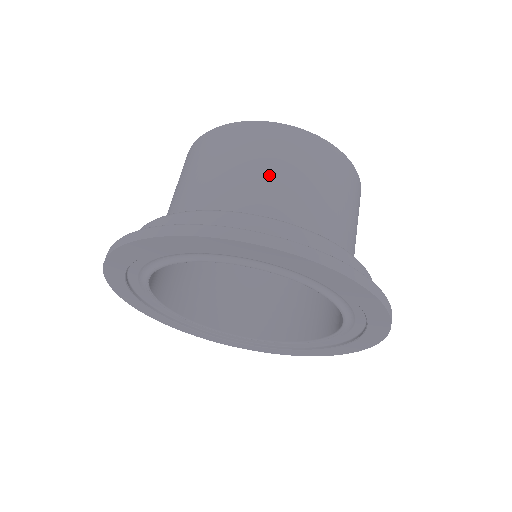
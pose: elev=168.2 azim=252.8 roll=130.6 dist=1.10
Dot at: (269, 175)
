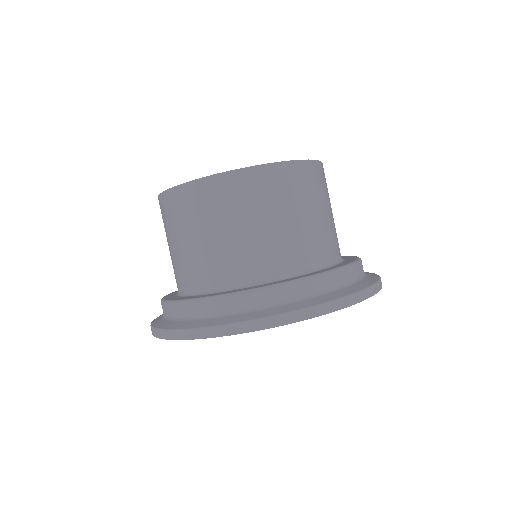
Dot at: (313, 218)
